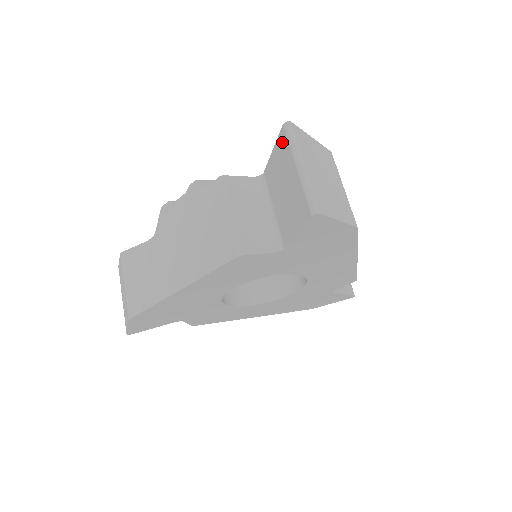
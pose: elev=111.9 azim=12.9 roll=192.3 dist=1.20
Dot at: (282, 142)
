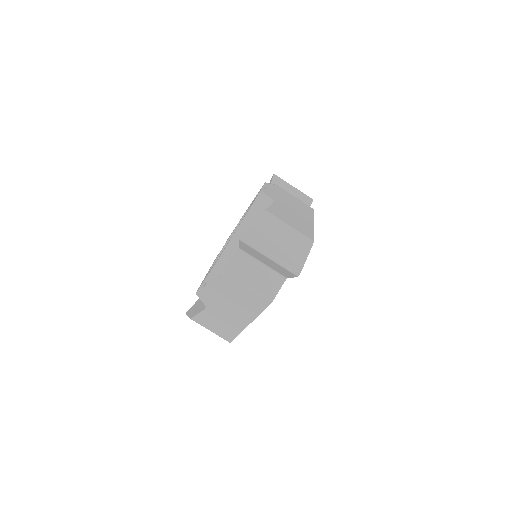
Dot at: (246, 246)
